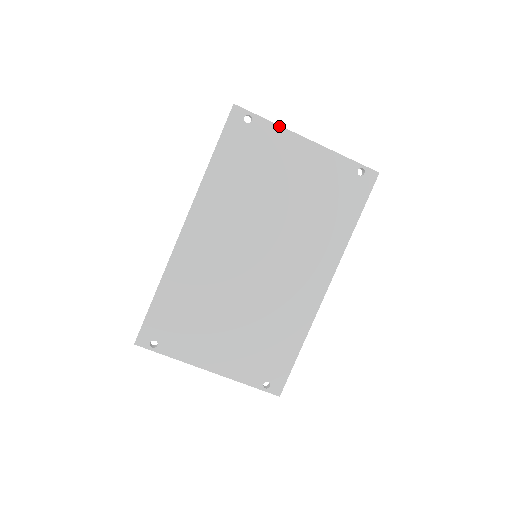
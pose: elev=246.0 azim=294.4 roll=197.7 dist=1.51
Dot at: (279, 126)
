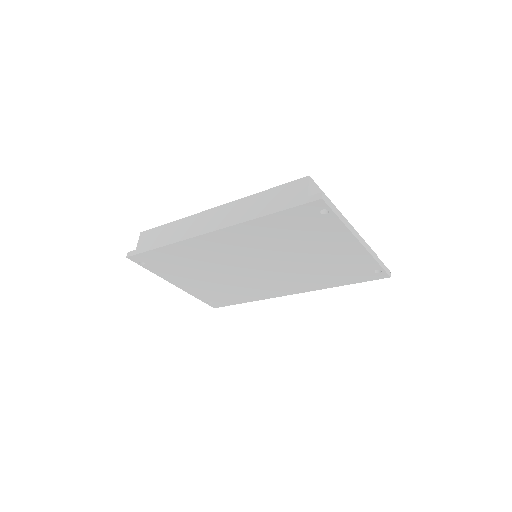
Dot at: (346, 227)
